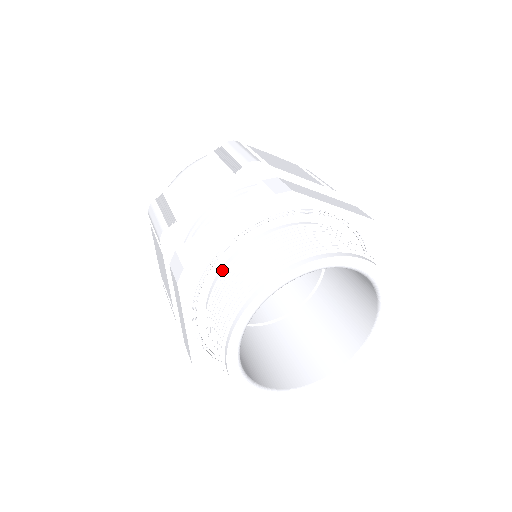
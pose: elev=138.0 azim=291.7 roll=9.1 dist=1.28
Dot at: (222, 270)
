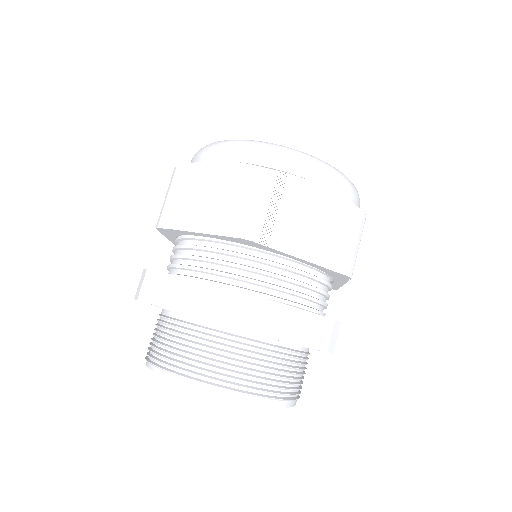
Dot at: (170, 313)
